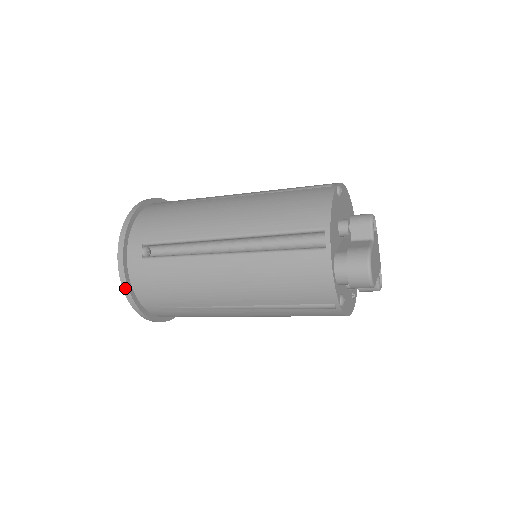
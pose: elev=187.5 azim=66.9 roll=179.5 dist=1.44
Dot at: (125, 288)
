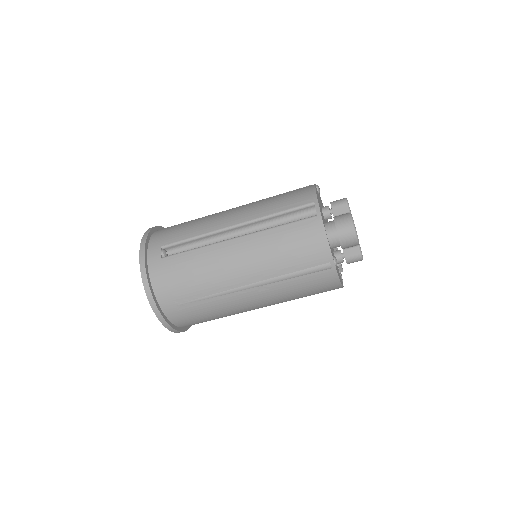
Dot at: (146, 286)
